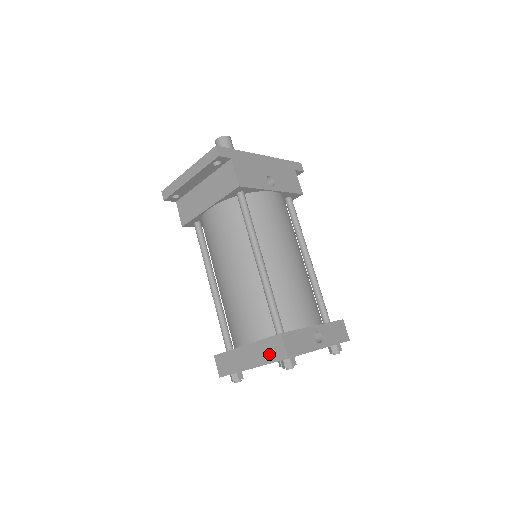
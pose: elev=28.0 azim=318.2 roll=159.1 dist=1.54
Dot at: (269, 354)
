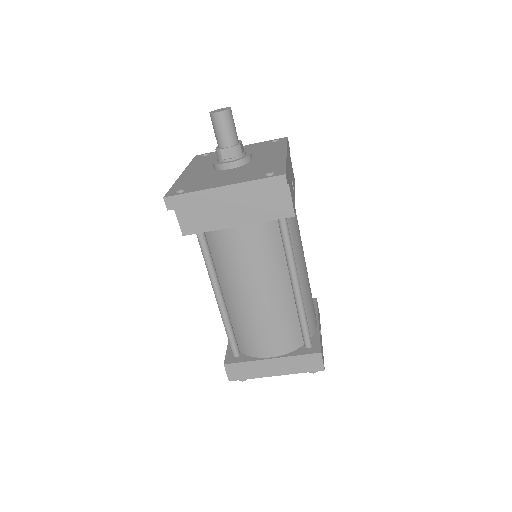
Dot at: (302, 367)
